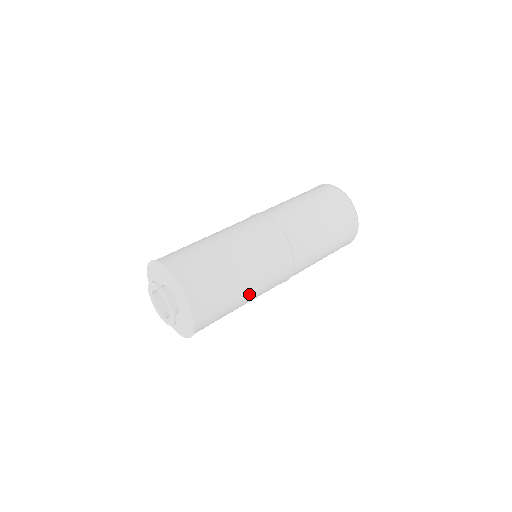
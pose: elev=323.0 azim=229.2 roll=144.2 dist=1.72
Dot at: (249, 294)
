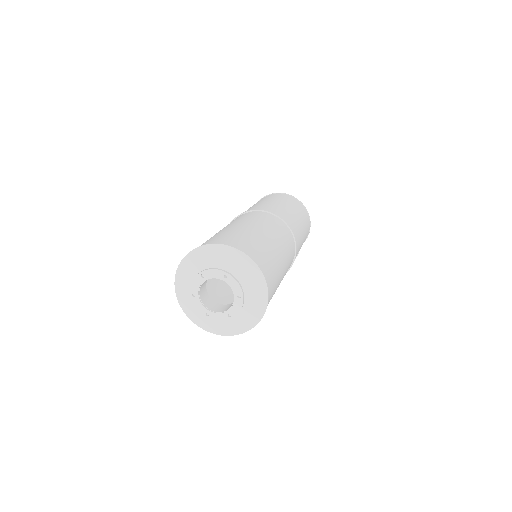
Dot at: (277, 247)
